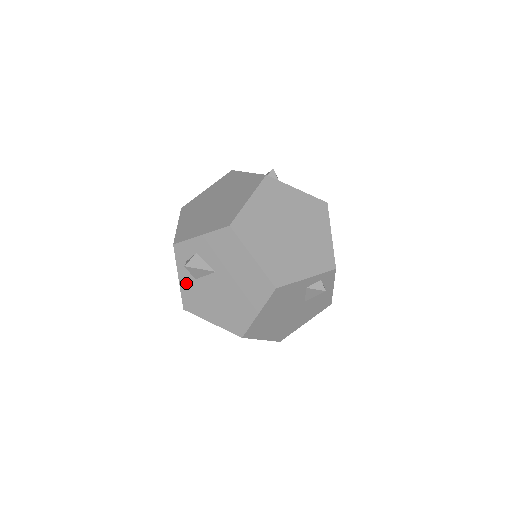
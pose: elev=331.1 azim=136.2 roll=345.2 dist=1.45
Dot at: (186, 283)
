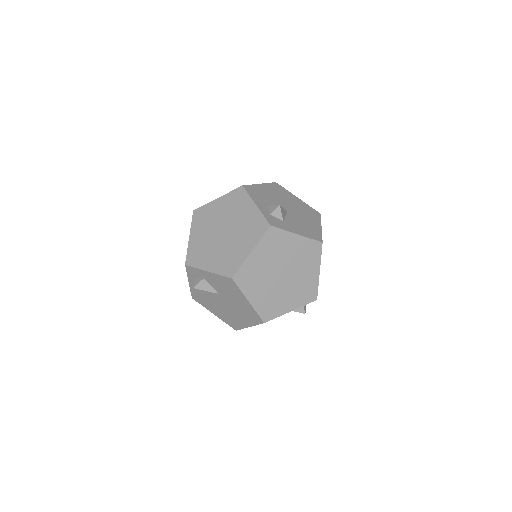
Dot at: occluded
